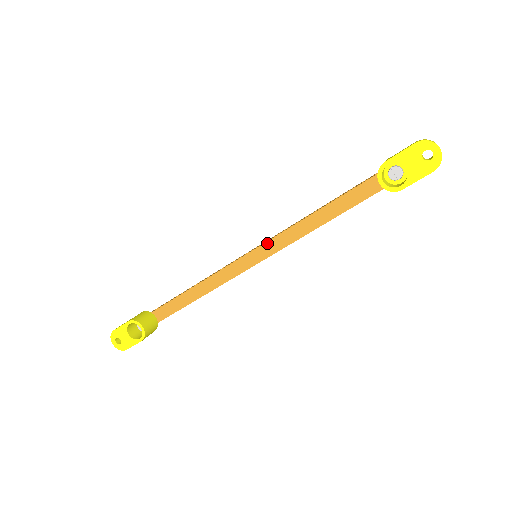
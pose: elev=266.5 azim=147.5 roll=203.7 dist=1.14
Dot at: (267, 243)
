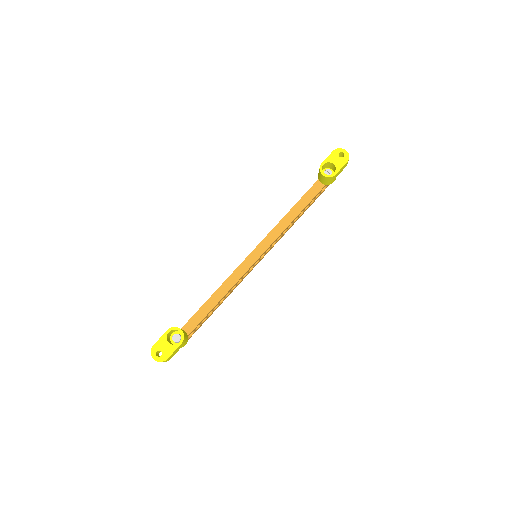
Dot at: (263, 241)
